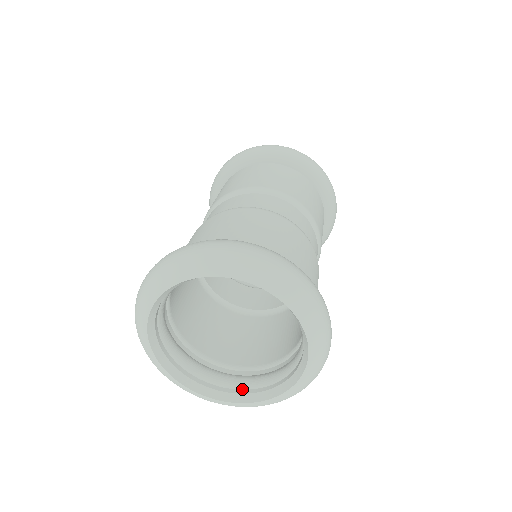
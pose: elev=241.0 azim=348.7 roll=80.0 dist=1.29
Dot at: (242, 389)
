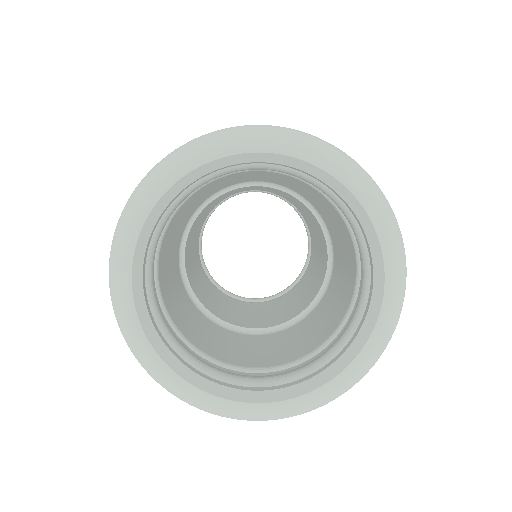
Dot at: (308, 374)
